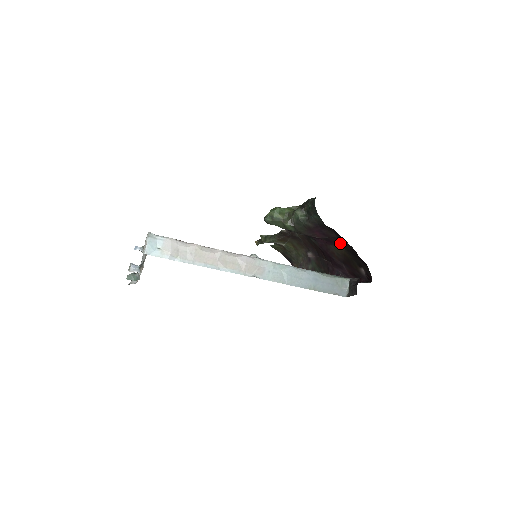
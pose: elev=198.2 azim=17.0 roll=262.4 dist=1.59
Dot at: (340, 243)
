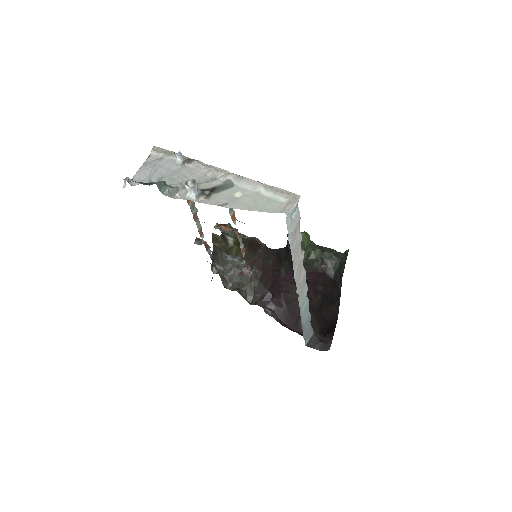
Dot at: (310, 293)
